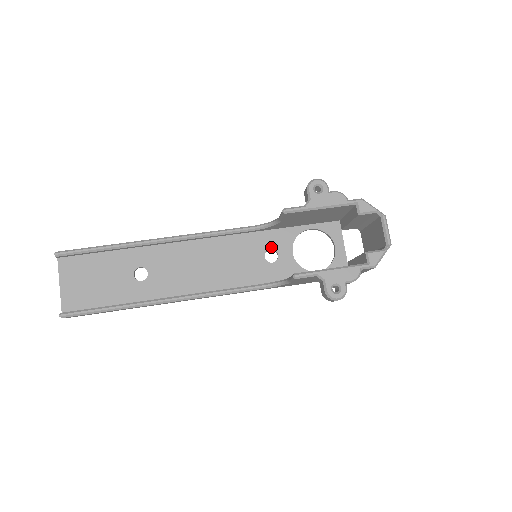
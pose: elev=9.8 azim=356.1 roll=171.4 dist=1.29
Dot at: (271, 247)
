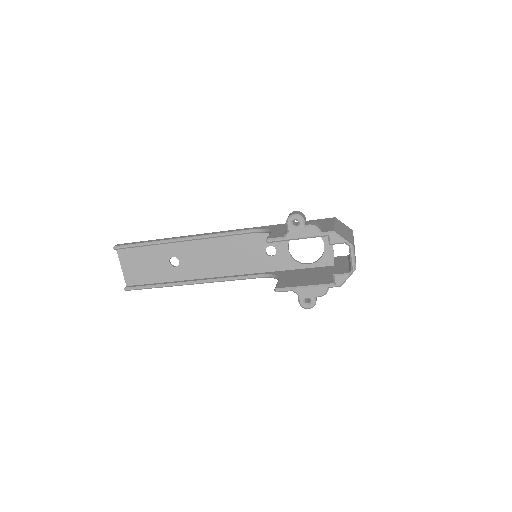
Dot at: (271, 244)
